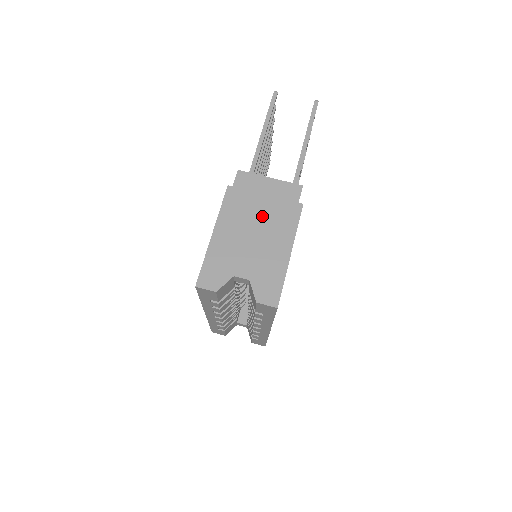
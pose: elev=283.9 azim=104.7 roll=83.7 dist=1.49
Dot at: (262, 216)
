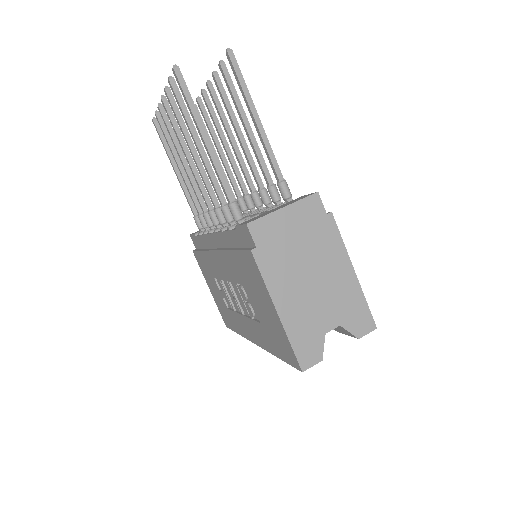
Dot at: (306, 256)
